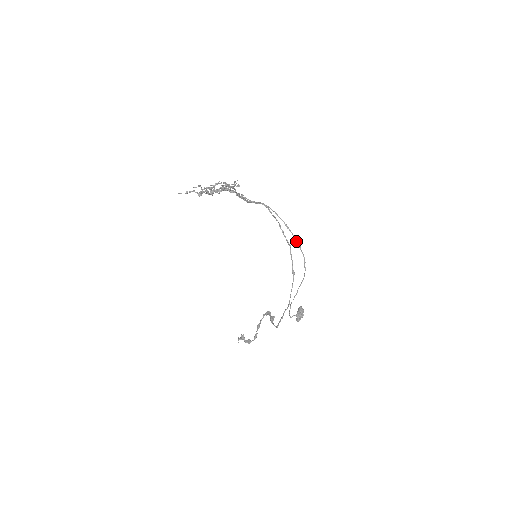
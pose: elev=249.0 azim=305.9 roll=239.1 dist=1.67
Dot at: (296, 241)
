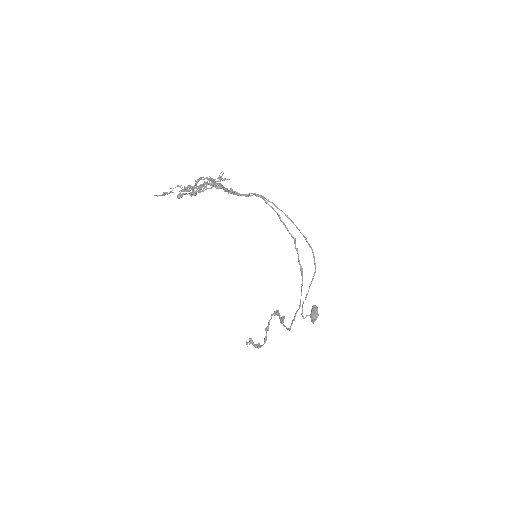
Dot at: (301, 233)
